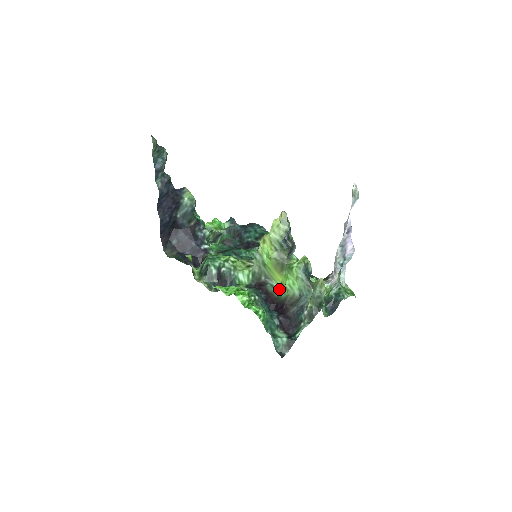
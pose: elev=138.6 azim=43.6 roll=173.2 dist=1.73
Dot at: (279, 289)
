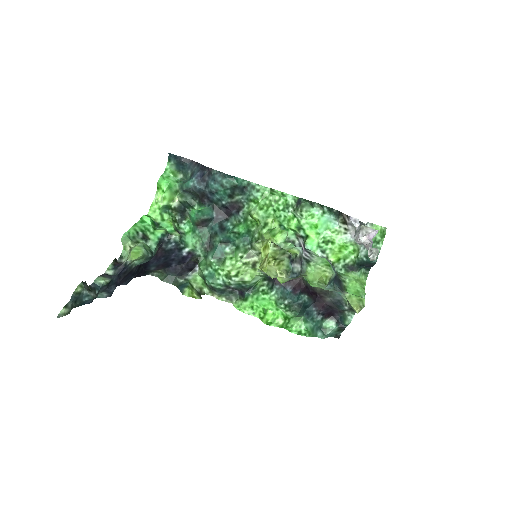
Dot at: occluded
